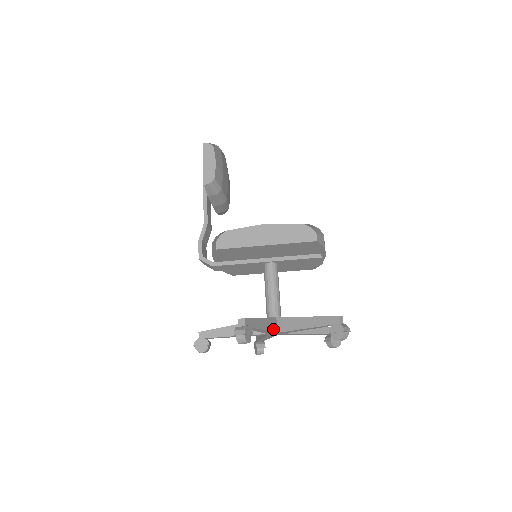
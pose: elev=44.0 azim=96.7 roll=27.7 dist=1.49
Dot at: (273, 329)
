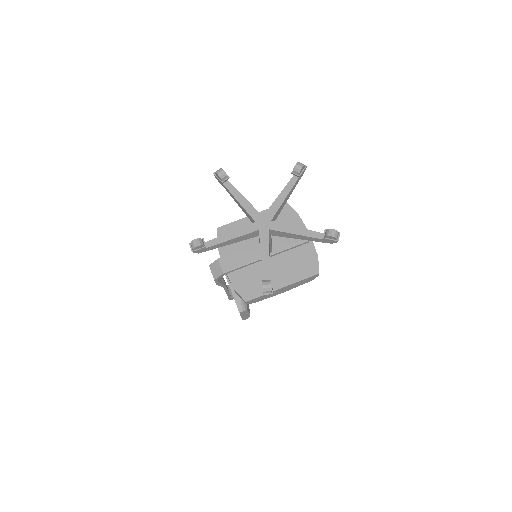
Dot at: (257, 212)
